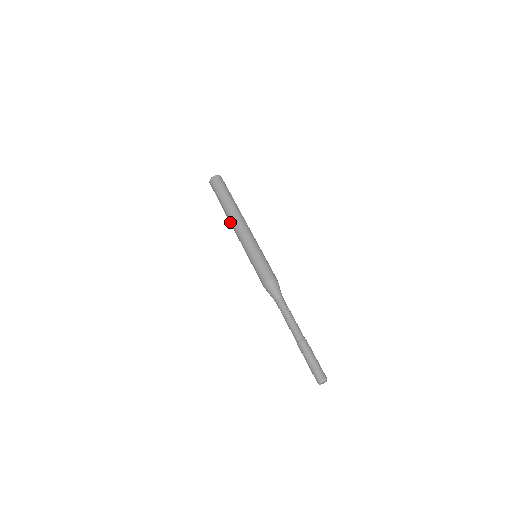
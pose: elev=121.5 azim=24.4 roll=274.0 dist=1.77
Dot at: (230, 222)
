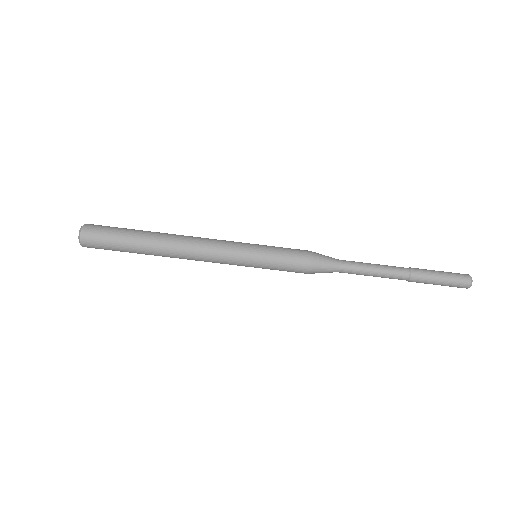
Dot at: occluded
